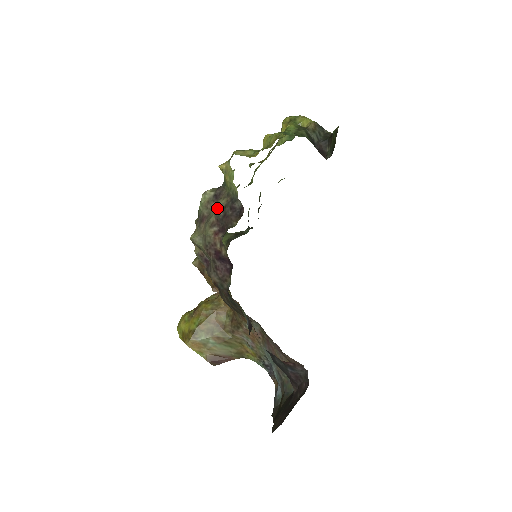
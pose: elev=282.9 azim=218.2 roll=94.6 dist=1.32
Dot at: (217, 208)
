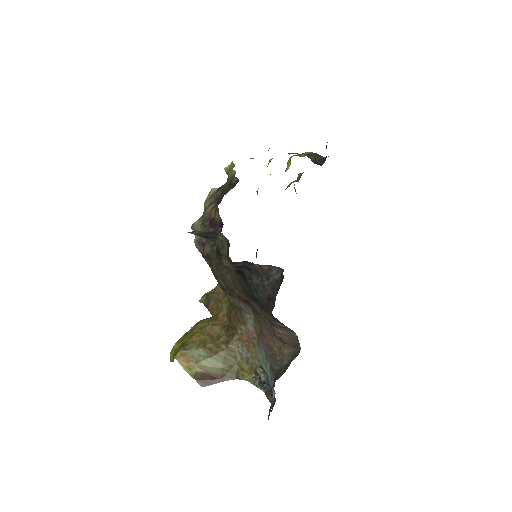
Dot at: (217, 192)
